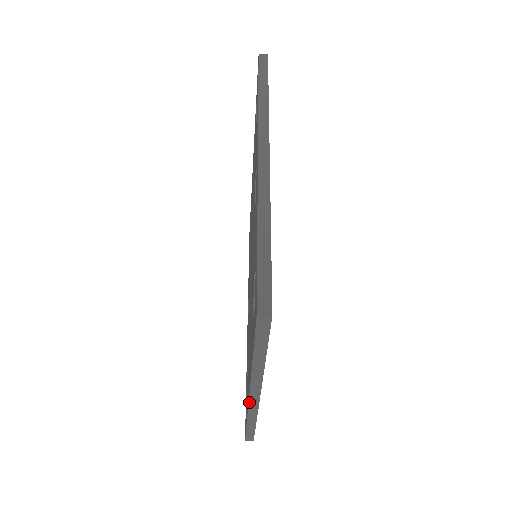
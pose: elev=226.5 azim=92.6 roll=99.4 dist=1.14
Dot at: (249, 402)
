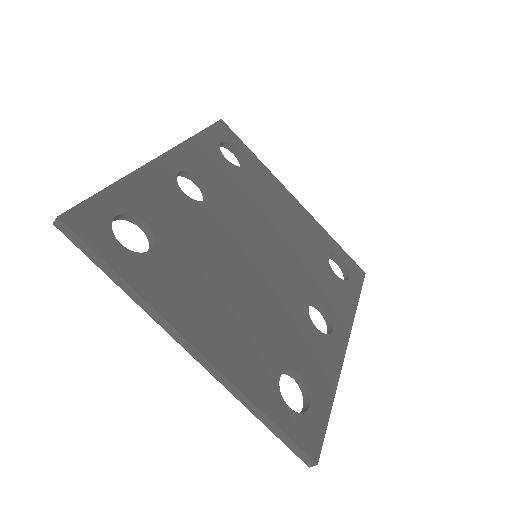
Dot at: (201, 364)
